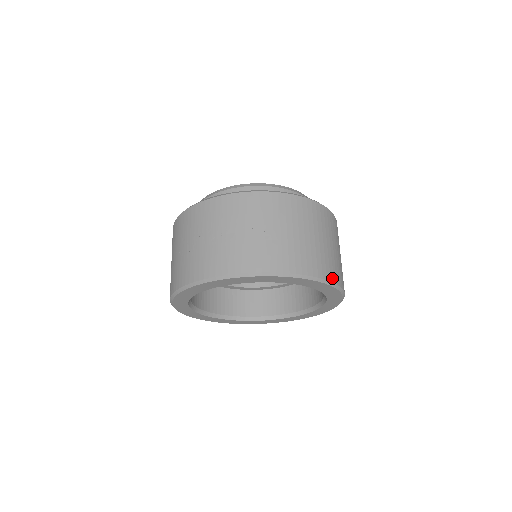
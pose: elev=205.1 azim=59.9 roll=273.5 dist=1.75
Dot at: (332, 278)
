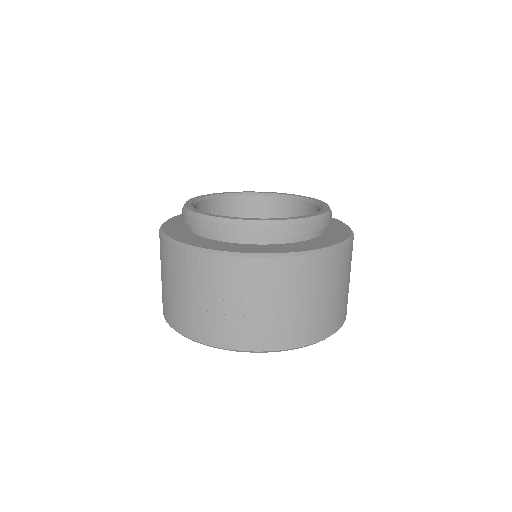
Dot at: occluded
